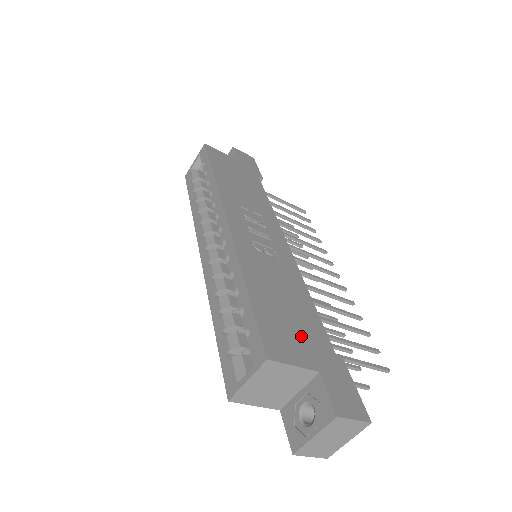
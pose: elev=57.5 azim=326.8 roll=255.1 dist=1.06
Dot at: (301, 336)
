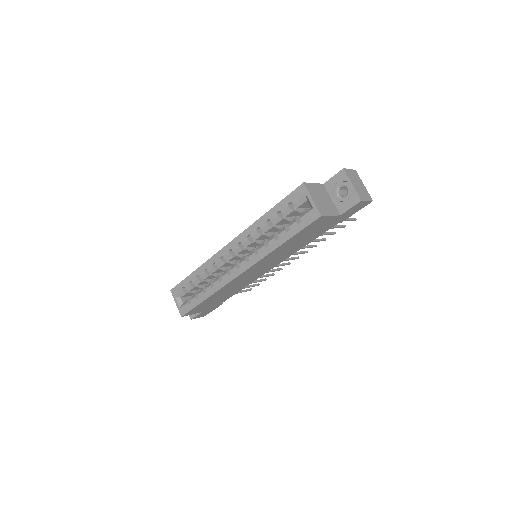
Dot at: occluded
